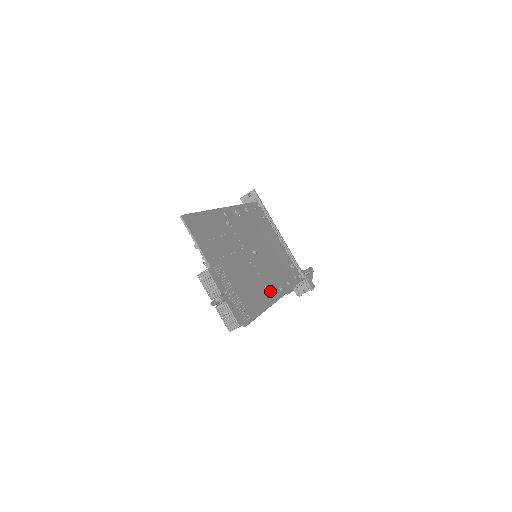
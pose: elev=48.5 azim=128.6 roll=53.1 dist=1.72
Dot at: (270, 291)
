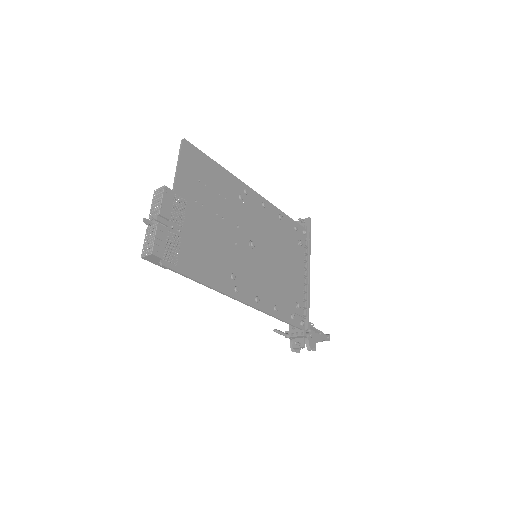
Dot at: (238, 285)
